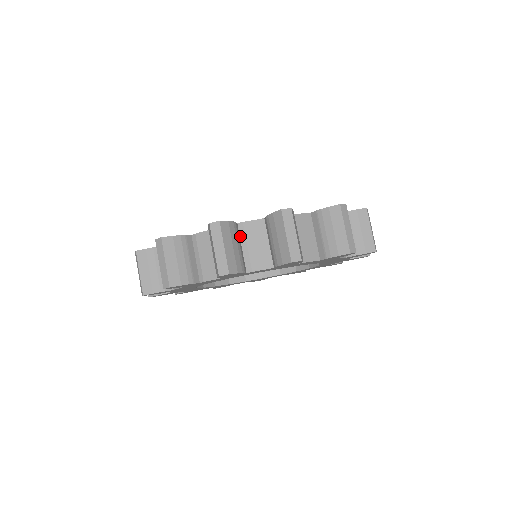
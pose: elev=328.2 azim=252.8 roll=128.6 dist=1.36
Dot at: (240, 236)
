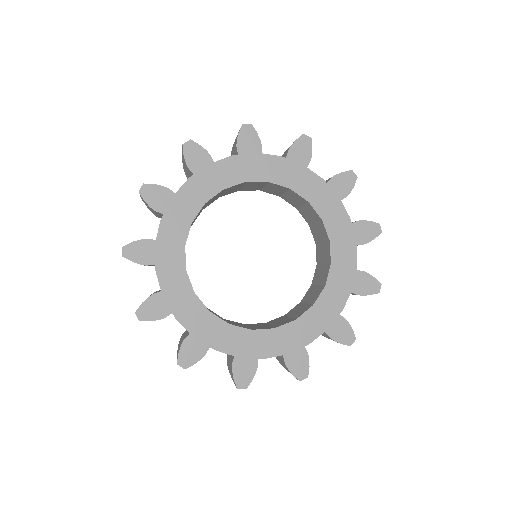
Dot at: occluded
